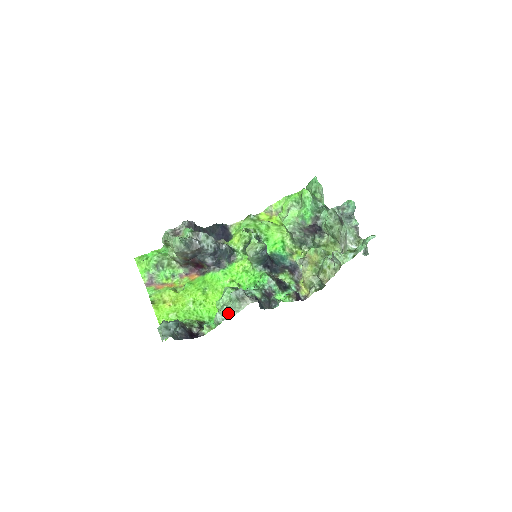
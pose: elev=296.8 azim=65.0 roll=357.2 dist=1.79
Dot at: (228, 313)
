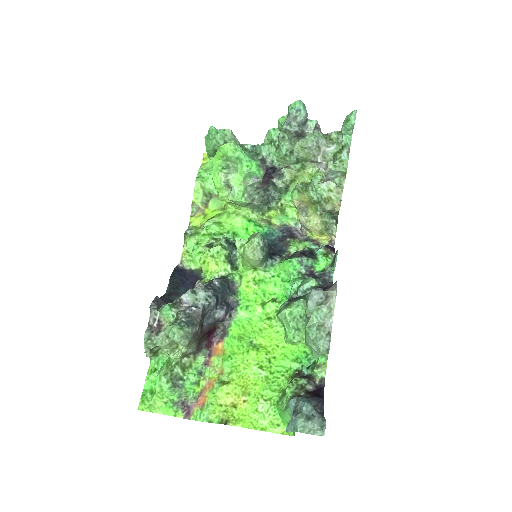
Dot at: (324, 330)
